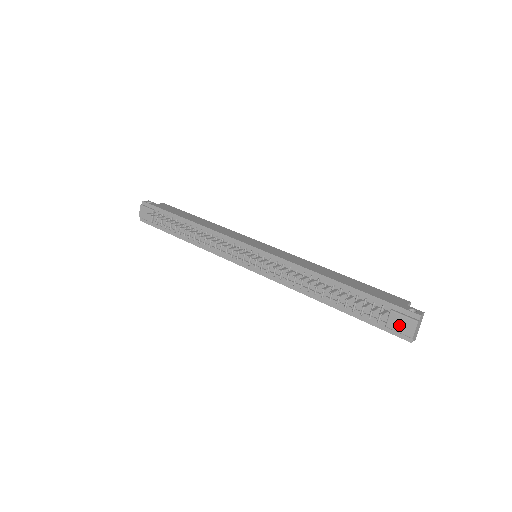
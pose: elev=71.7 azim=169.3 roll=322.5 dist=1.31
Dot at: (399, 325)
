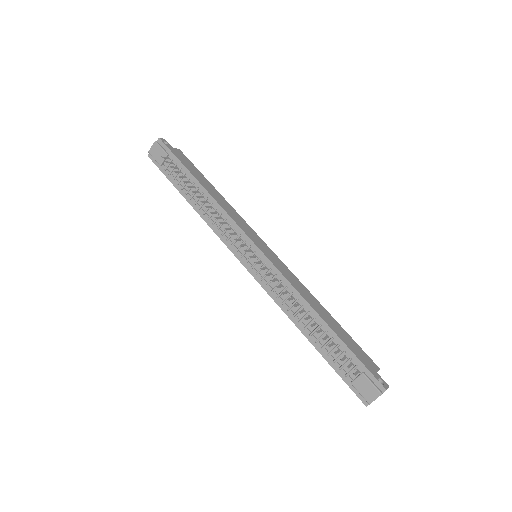
Dot at: (364, 388)
